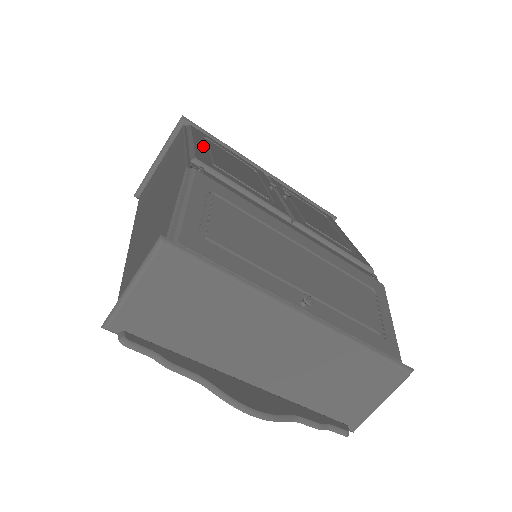
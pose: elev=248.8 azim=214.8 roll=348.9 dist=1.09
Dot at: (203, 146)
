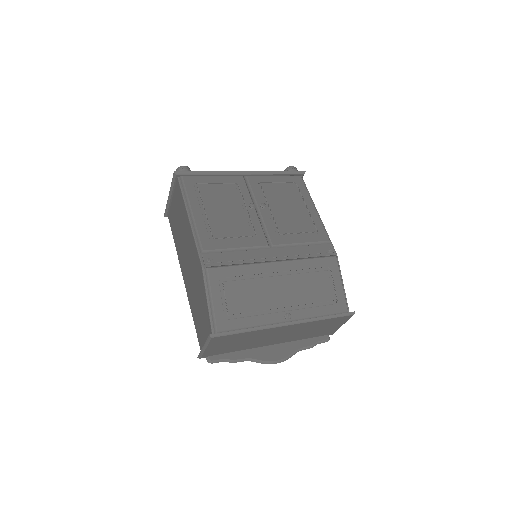
Dot at: (200, 213)
